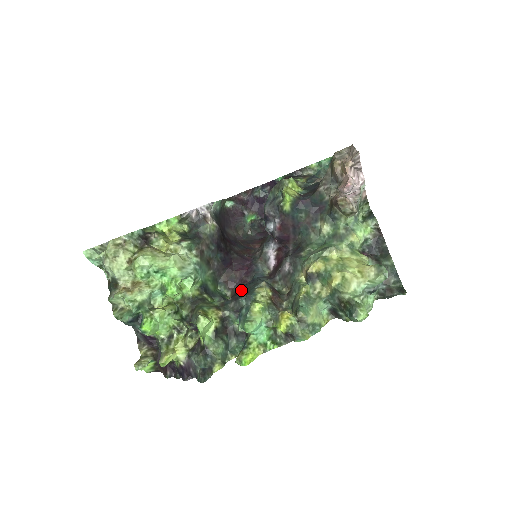
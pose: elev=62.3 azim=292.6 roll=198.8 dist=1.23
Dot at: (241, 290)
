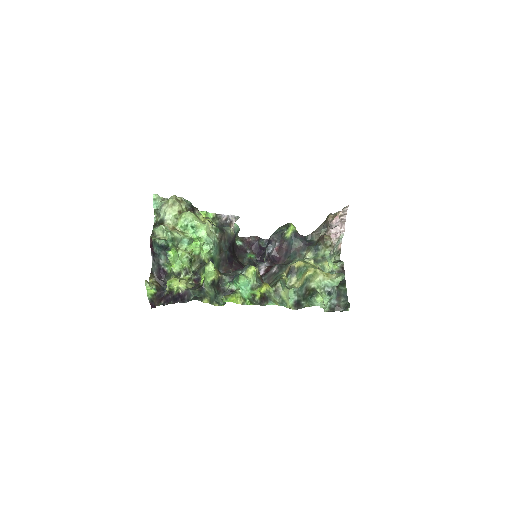
Dot at: occluded
